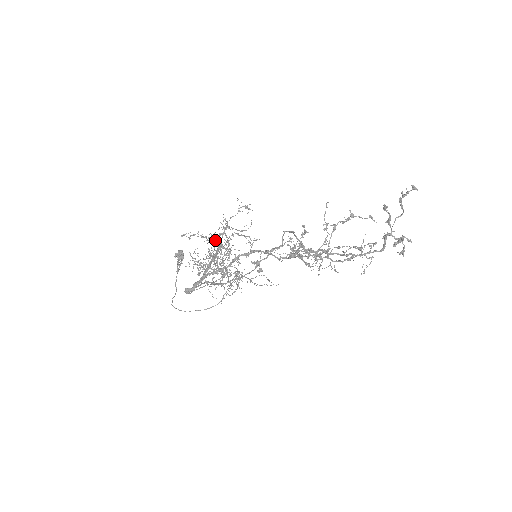
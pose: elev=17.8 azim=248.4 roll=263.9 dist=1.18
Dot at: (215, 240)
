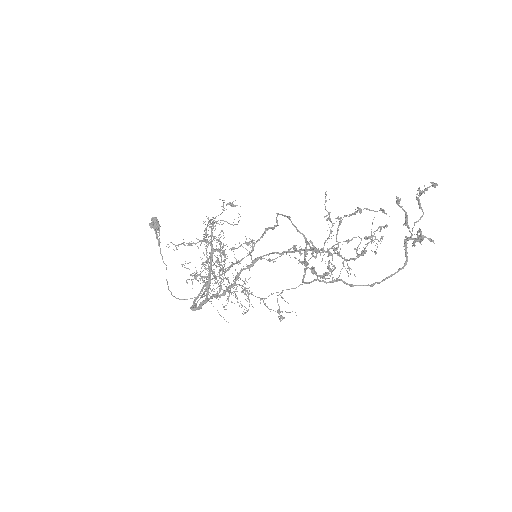
Dot at: occluded
